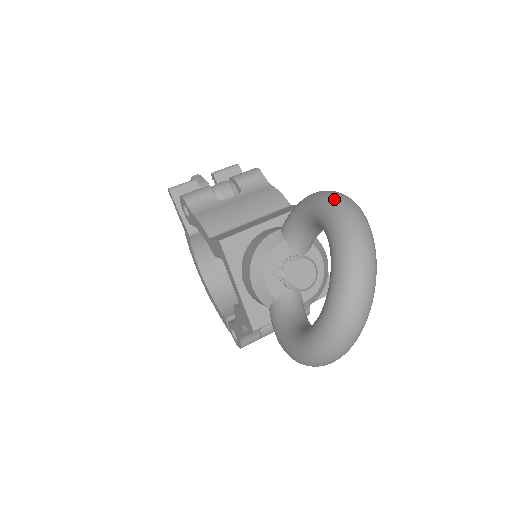
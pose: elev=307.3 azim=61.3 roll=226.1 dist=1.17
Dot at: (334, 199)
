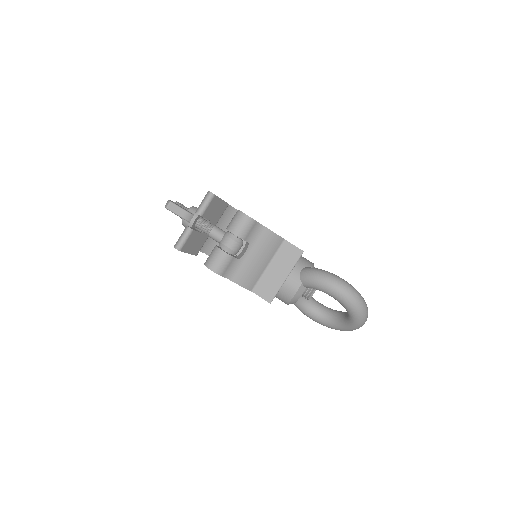
Dot at: (353, 302)
